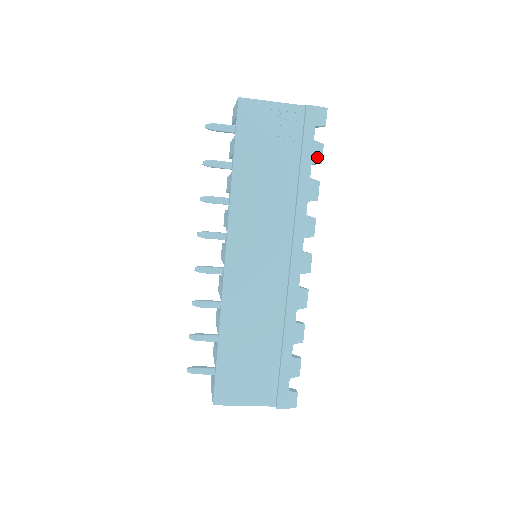
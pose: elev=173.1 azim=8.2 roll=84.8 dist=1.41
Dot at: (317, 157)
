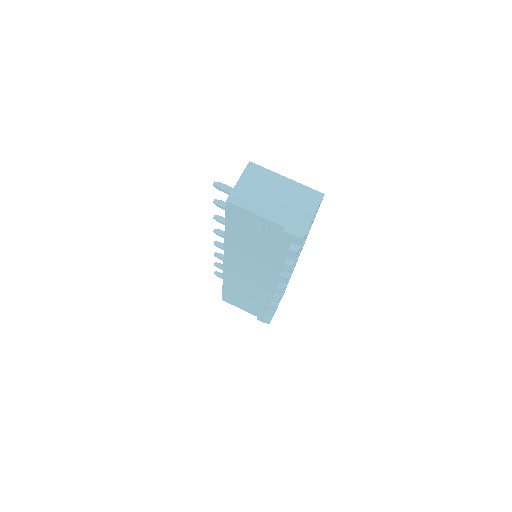
Dot at: (290, 257)
